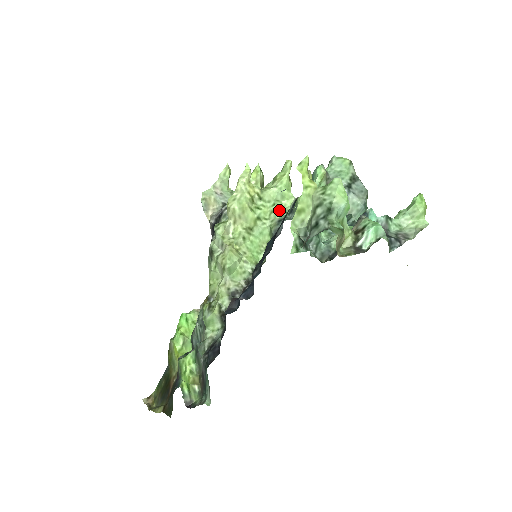
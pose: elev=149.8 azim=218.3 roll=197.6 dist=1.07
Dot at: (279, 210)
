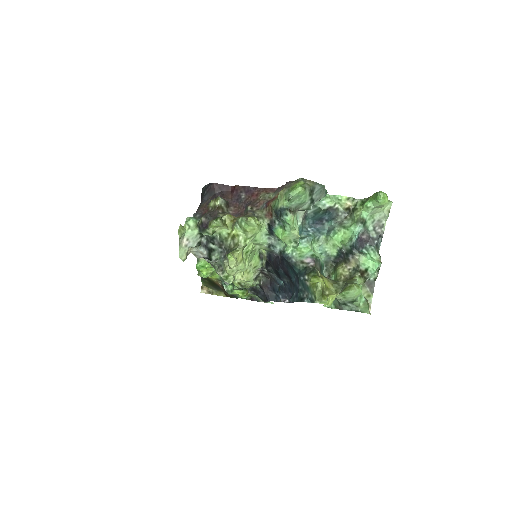
Dot at: (262, 240)
